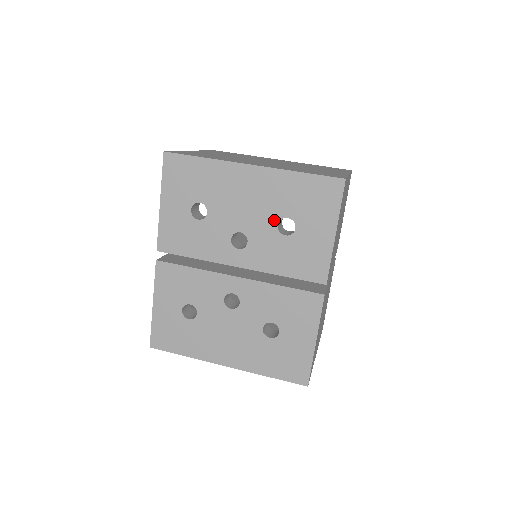
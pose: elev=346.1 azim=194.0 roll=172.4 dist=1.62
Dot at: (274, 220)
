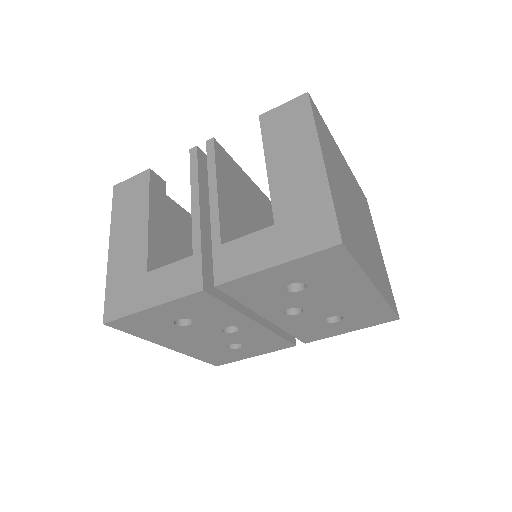
Dot at: (334, 314)
